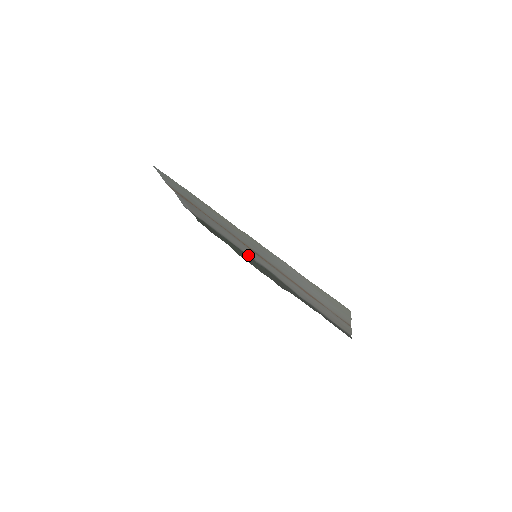
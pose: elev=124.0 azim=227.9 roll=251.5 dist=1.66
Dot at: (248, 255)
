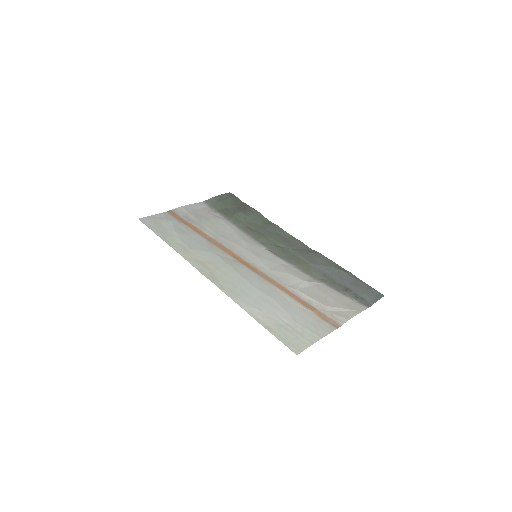
Dot at: (259, 244)
